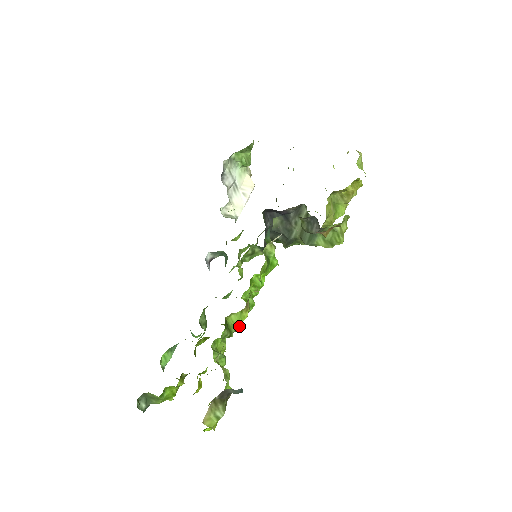
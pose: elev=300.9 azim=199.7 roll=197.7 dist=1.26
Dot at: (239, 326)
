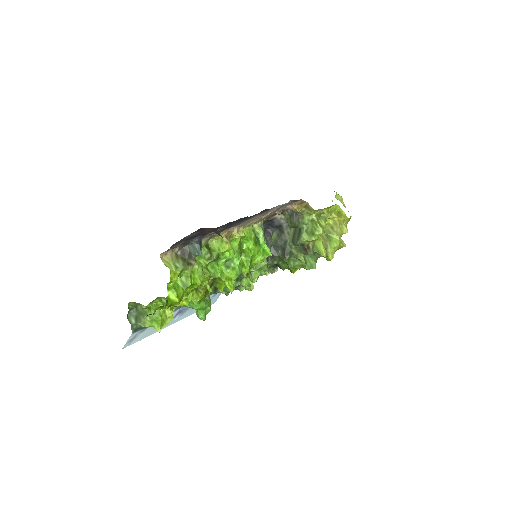
Dot at: (230, 285)
